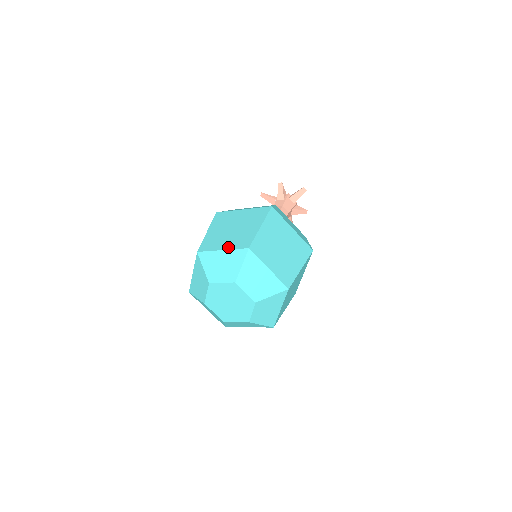
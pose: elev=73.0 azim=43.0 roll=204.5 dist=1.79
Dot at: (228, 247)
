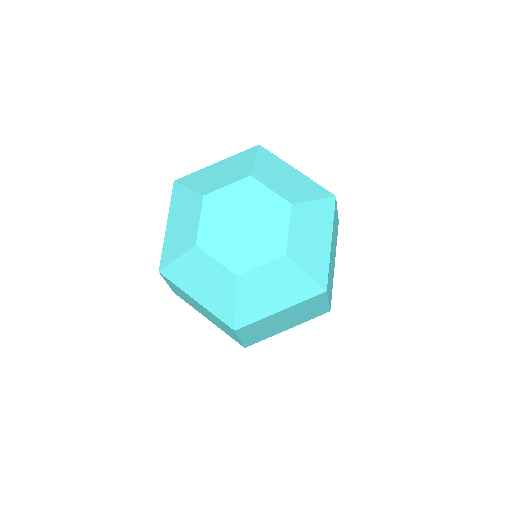
Dot at: (225, 160)
